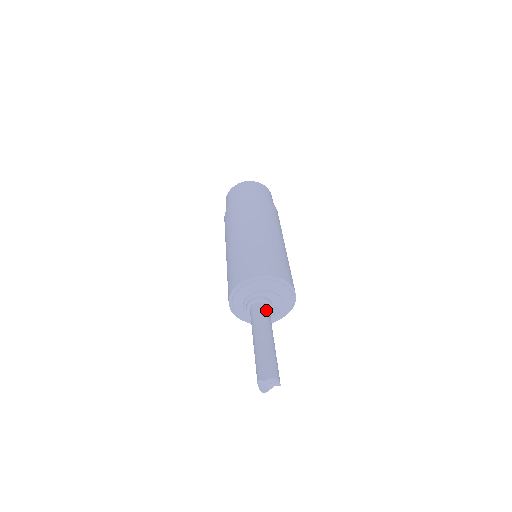
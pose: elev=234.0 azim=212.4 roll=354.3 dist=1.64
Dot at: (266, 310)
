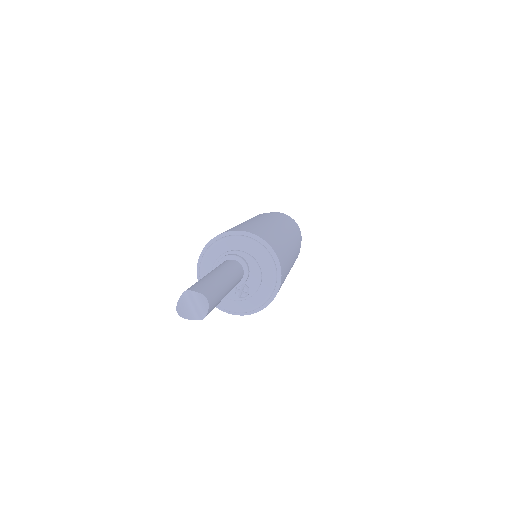
Dot at: (240, 270)
